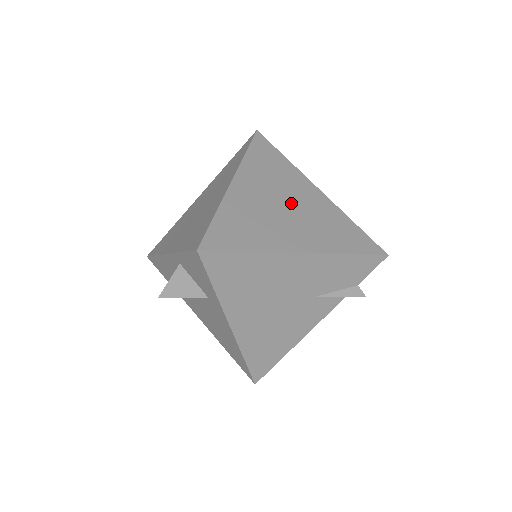
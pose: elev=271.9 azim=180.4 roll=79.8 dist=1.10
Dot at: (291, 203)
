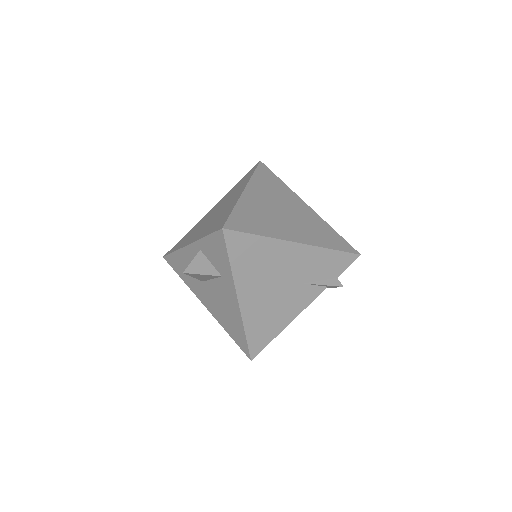
Dot at: (288, 210)
